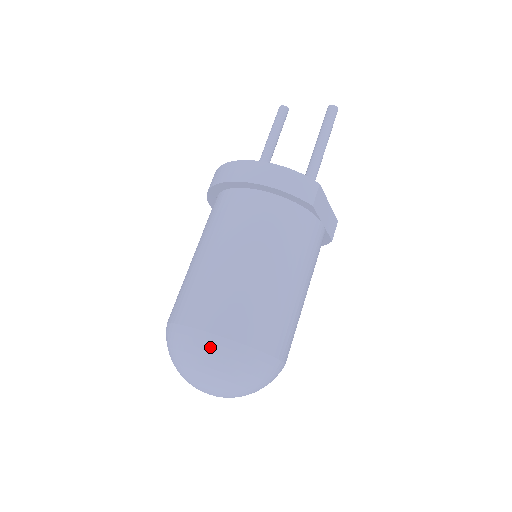
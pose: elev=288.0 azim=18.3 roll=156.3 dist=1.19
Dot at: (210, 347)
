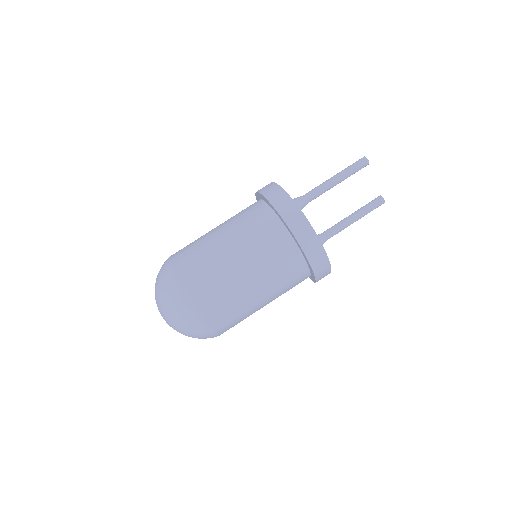
Dot at: (202, 330)
